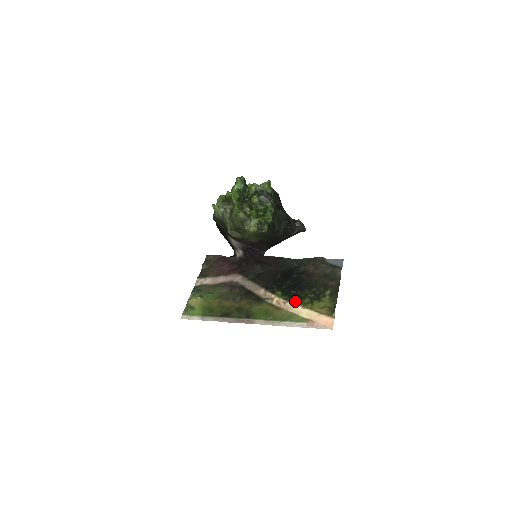
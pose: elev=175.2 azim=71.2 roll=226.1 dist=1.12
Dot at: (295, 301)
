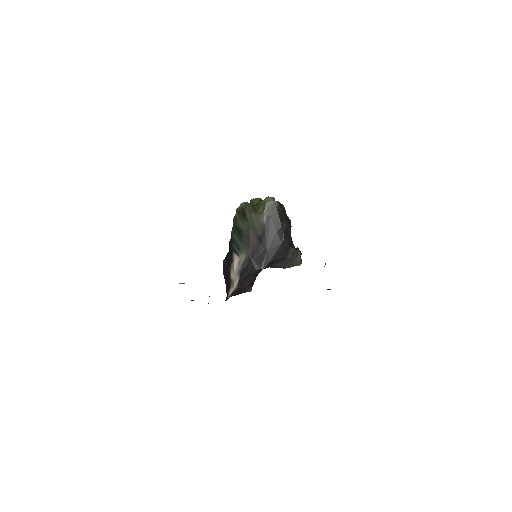
Dot at: occluded
